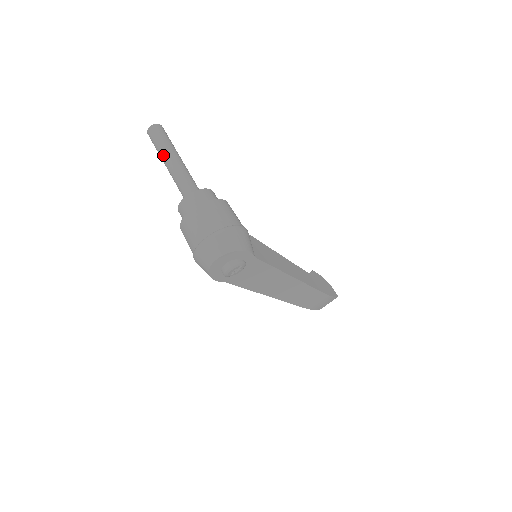
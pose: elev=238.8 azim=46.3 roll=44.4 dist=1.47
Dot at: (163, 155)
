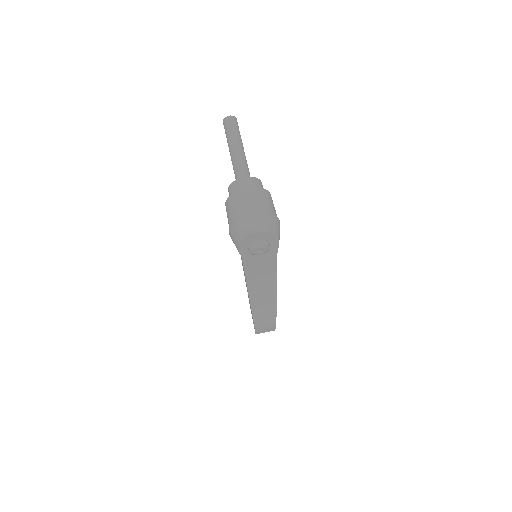
Dot at: (233, 140)
